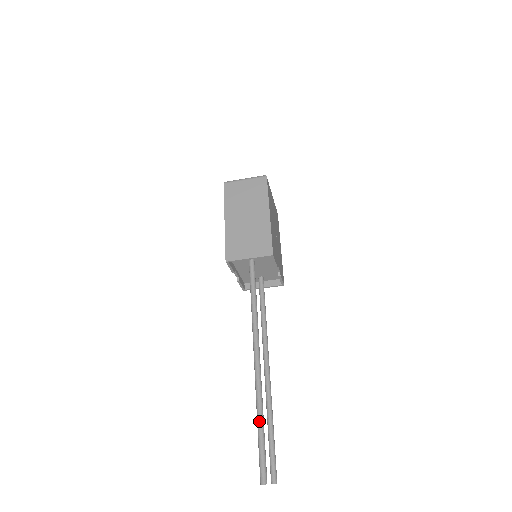
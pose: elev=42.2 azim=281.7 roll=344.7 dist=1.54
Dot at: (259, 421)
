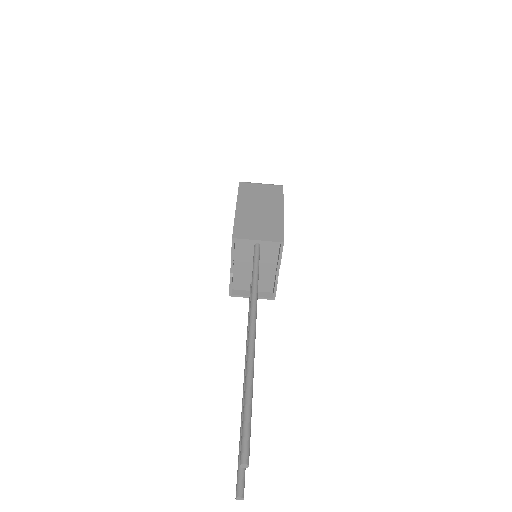
Dot at: (248, 392)
